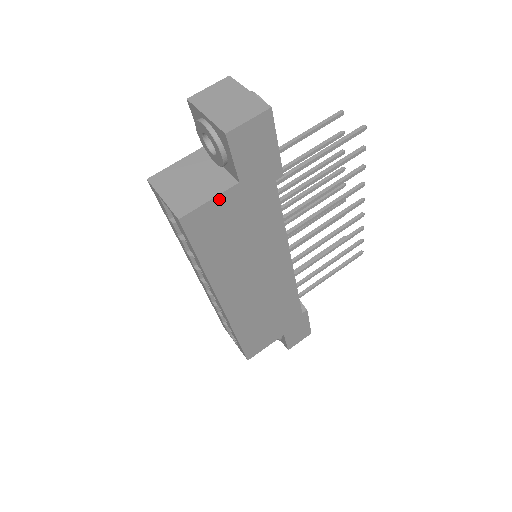
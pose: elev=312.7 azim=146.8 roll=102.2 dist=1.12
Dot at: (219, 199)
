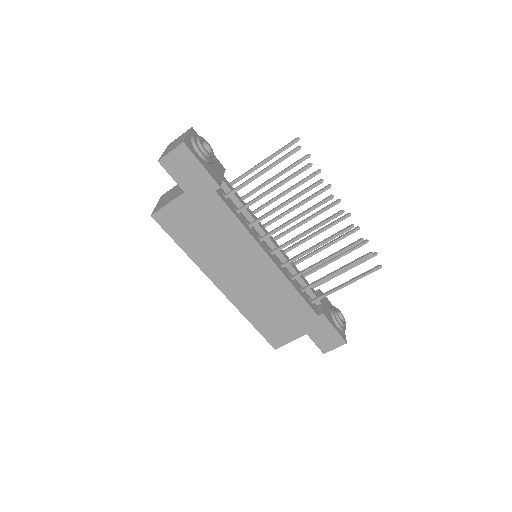
Dot at: (174, 203)
